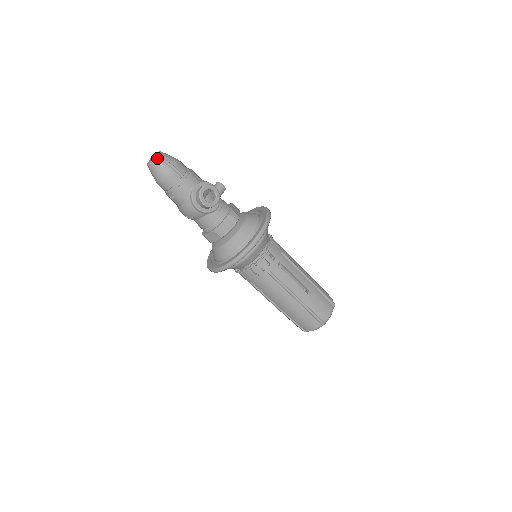
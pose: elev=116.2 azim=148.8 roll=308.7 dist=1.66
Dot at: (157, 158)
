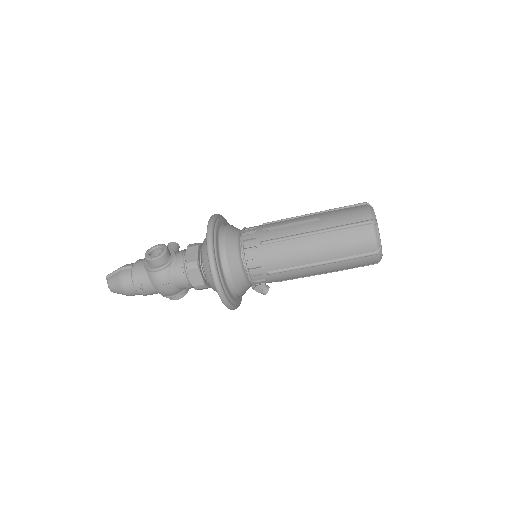
Dot at: (108, 278)
